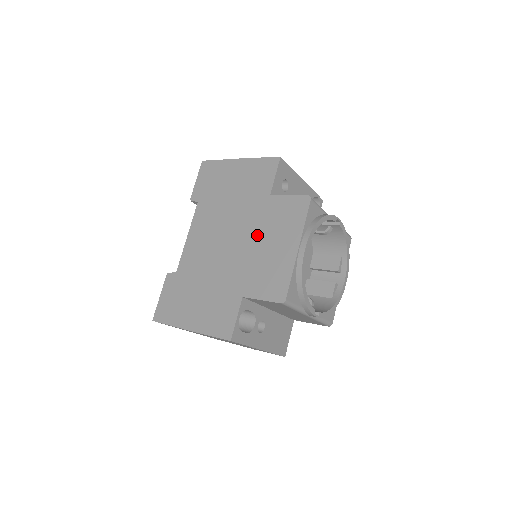
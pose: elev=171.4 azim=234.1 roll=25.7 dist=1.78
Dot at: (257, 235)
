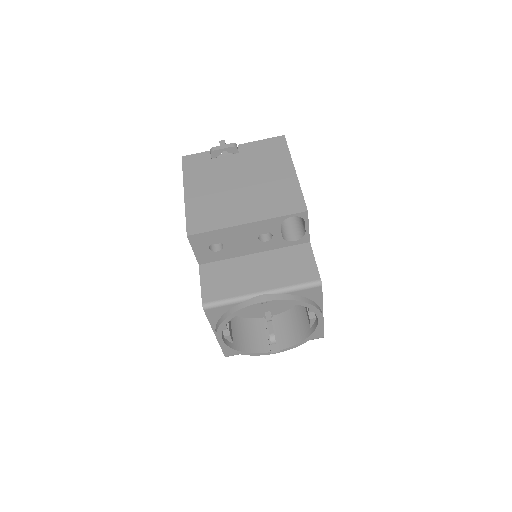
Dot at: occluded
